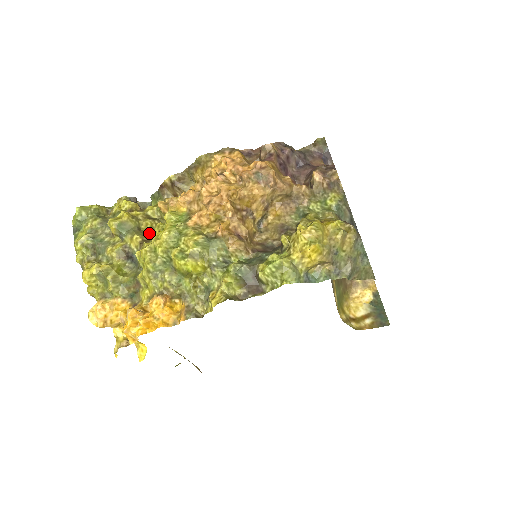
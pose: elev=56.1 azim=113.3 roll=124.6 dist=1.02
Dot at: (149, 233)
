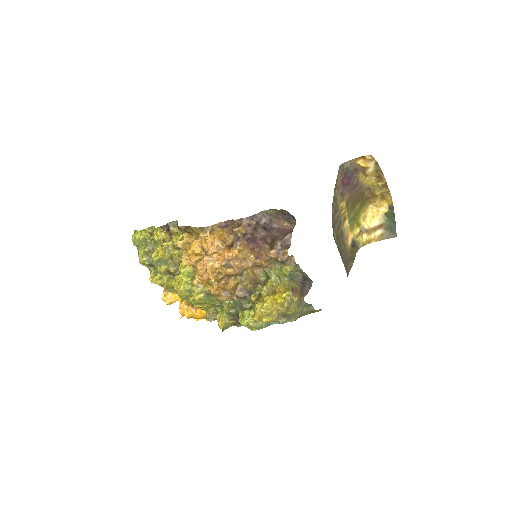
Dot at: (178, 262)
